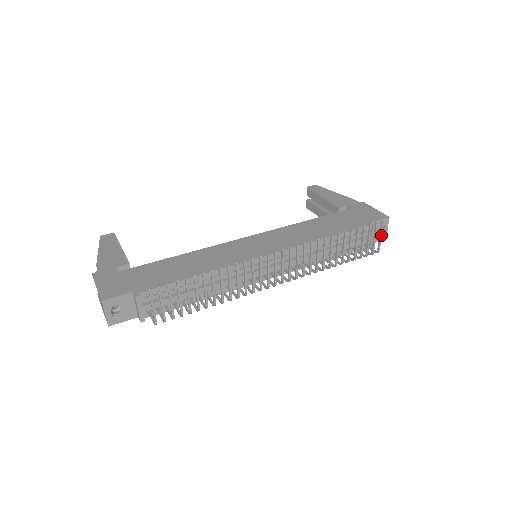
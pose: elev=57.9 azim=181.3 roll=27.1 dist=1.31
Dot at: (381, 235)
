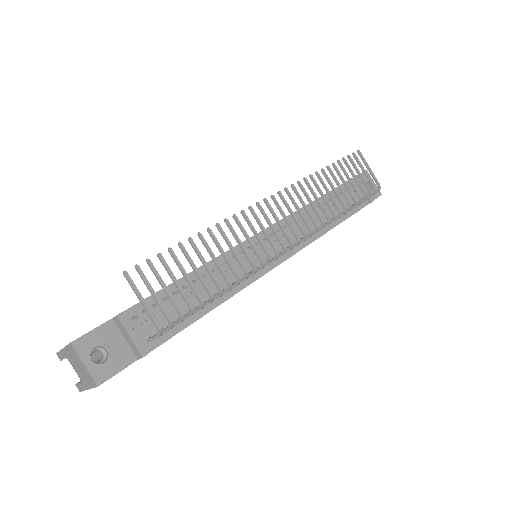
Dot at: (368, 167)
